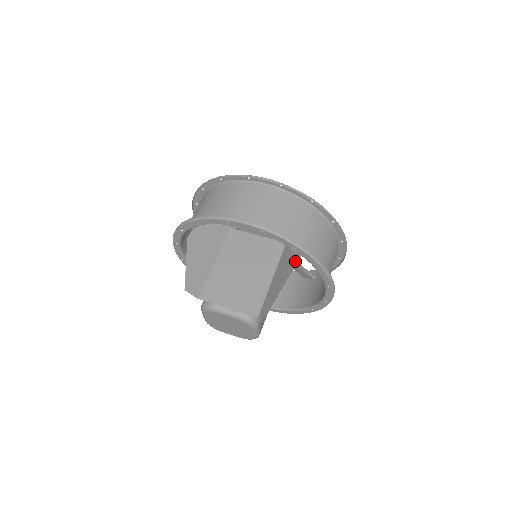
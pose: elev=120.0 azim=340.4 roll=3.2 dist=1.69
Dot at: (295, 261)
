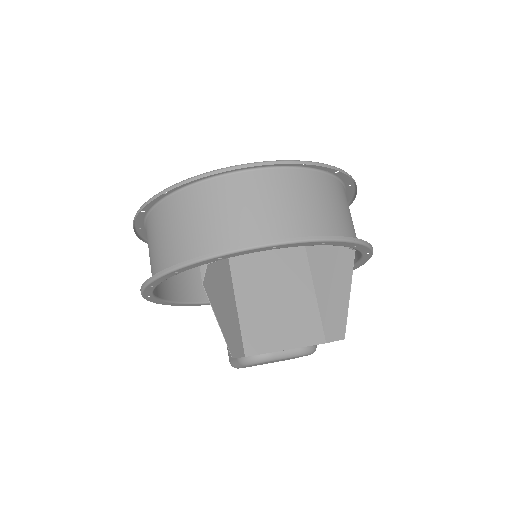
Dot at: (348, 258)
